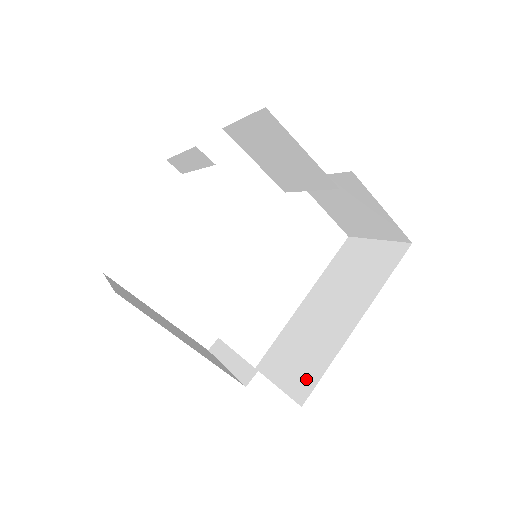
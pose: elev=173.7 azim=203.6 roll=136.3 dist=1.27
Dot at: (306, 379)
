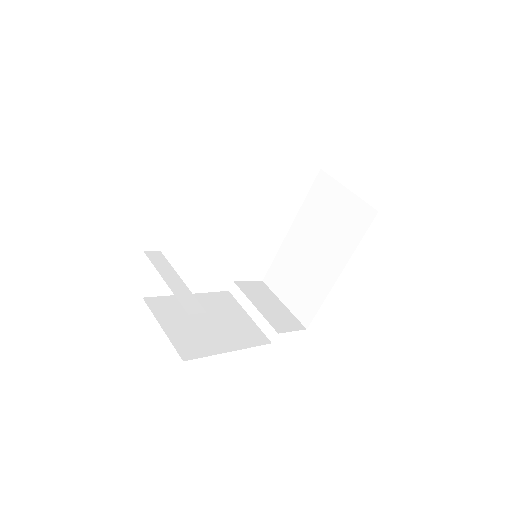
Dot at: (306, 309)
